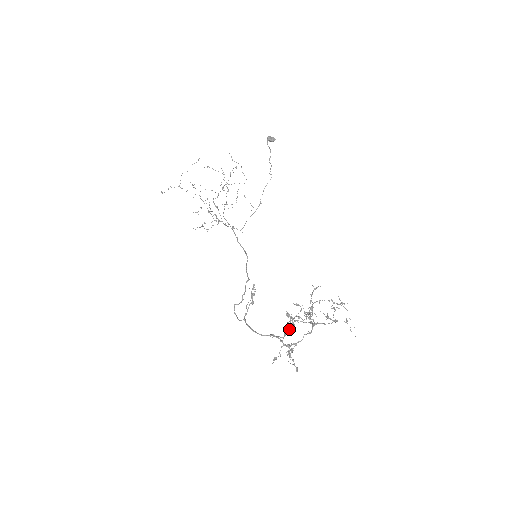
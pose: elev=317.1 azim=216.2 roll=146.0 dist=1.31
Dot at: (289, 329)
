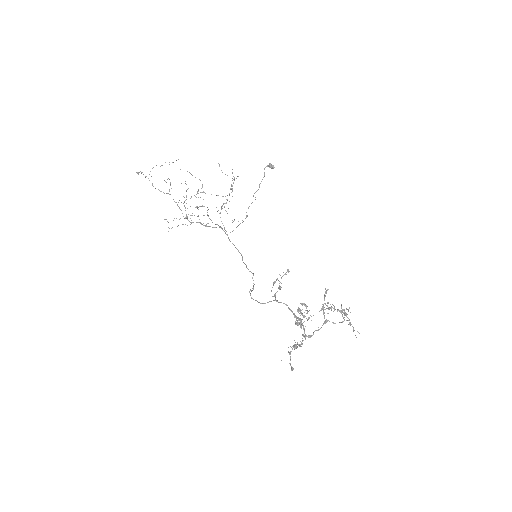
Dot at: (299, 324)
